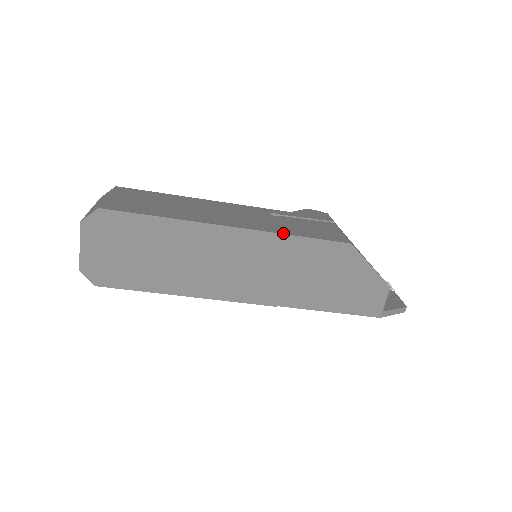
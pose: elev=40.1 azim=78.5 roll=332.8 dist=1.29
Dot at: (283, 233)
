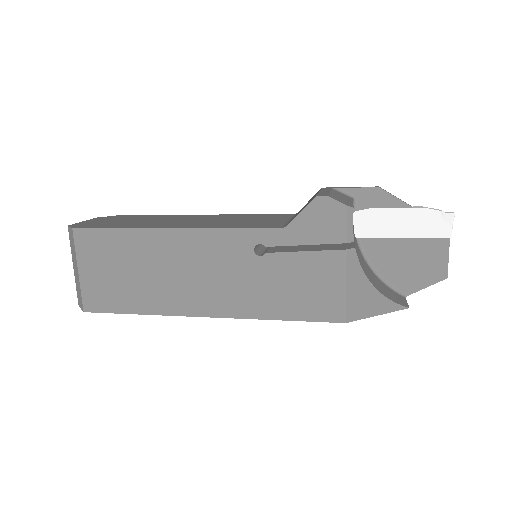
Dot at: (264, 318)
